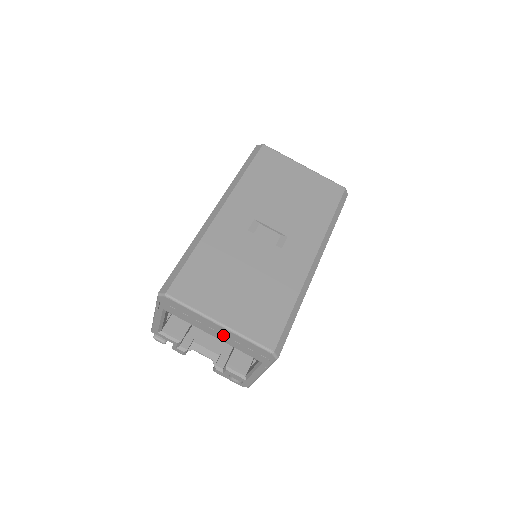
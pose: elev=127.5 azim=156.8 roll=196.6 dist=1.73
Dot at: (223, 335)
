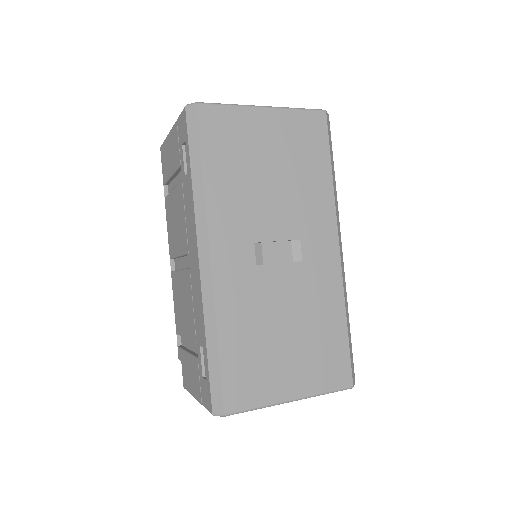
Dot at: occluded
